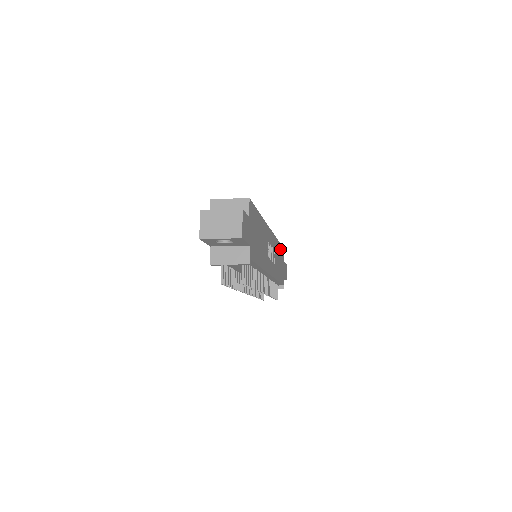
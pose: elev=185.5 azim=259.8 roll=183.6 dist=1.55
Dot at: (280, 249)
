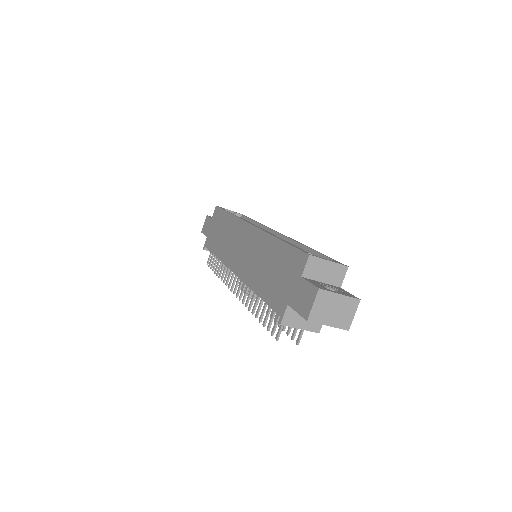
Dot at: occluded
